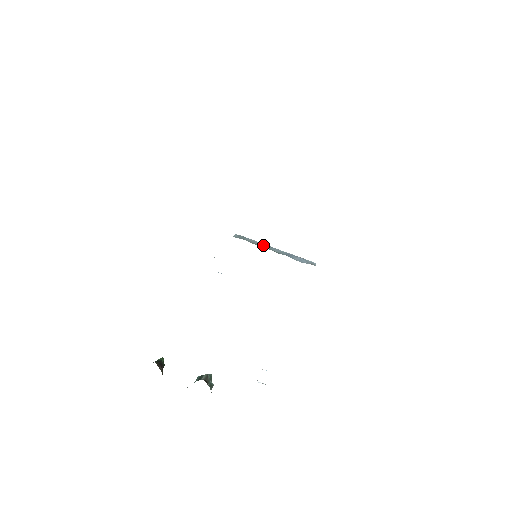
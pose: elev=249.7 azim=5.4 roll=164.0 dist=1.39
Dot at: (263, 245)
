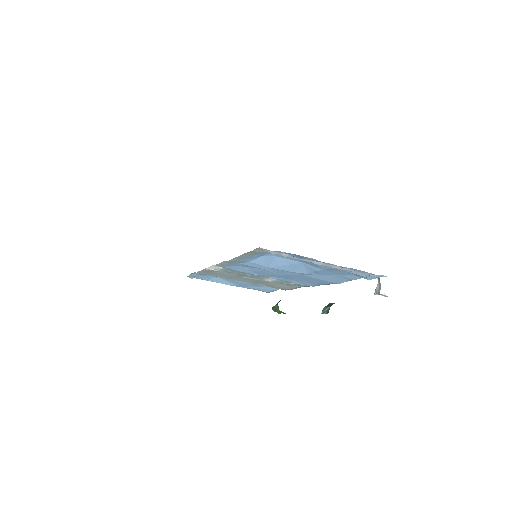
Dot at: occluded
